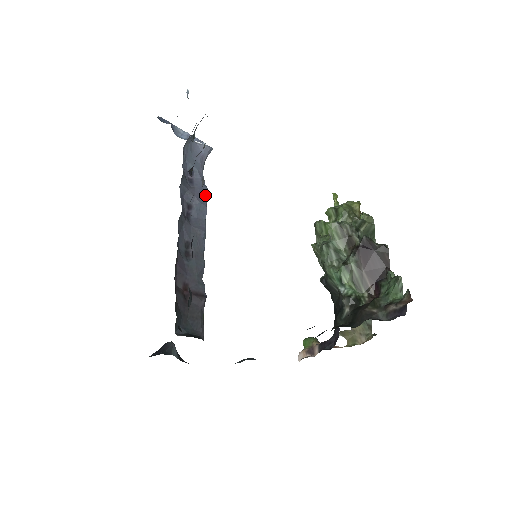
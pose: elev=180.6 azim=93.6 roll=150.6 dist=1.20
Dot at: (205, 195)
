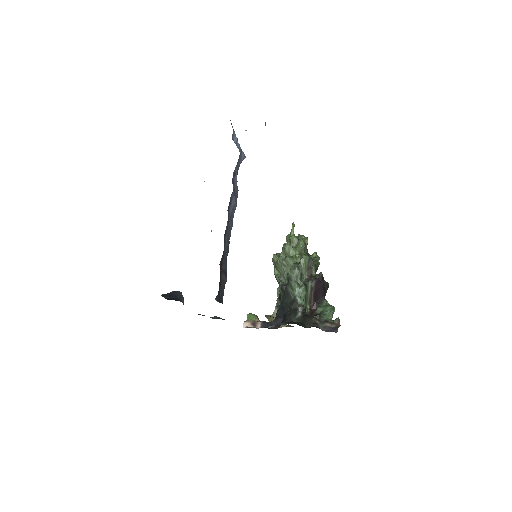
Dot at: (237, 196)
